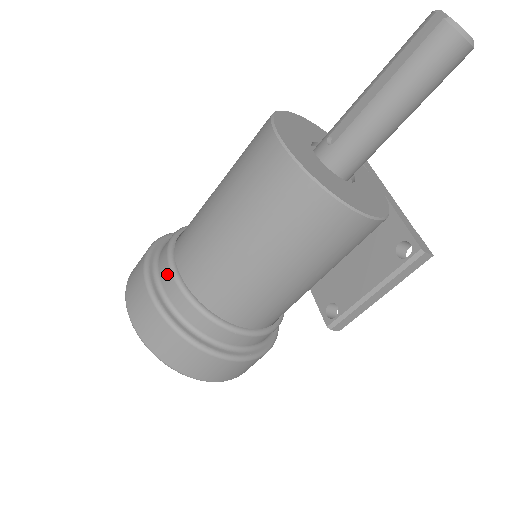
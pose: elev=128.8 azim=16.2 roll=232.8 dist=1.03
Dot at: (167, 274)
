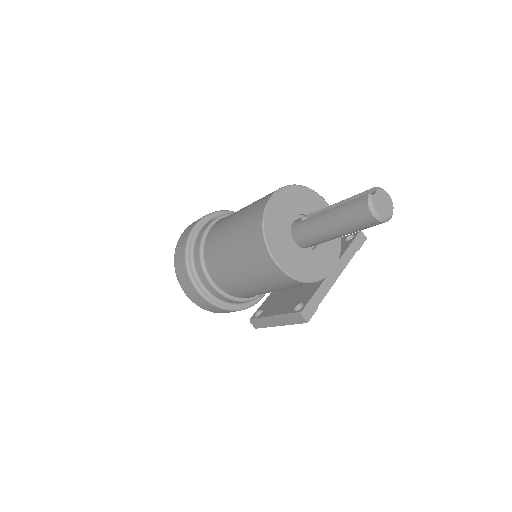
Dot at: (206, 226)
